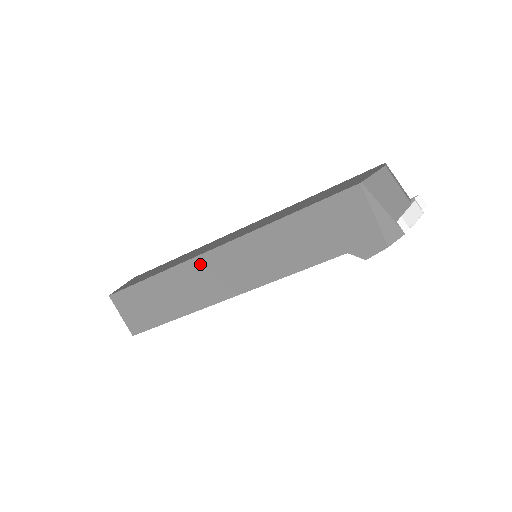
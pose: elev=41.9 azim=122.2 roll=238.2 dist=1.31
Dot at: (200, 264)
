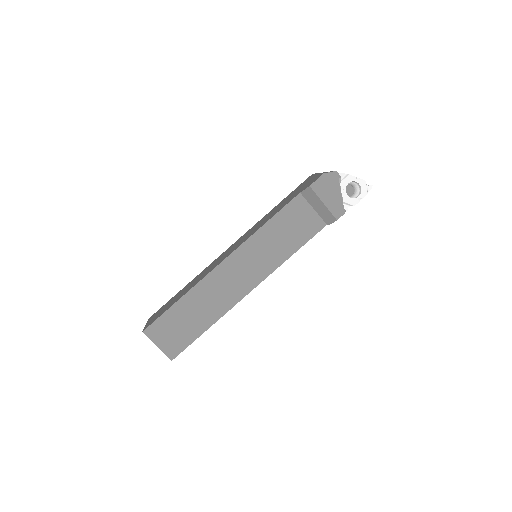
Dot at: (215, 261)
